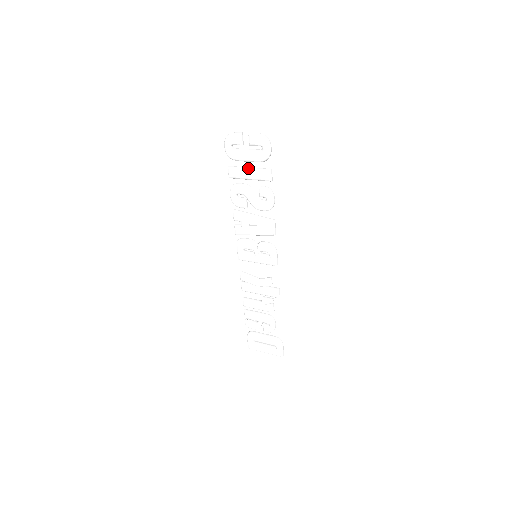
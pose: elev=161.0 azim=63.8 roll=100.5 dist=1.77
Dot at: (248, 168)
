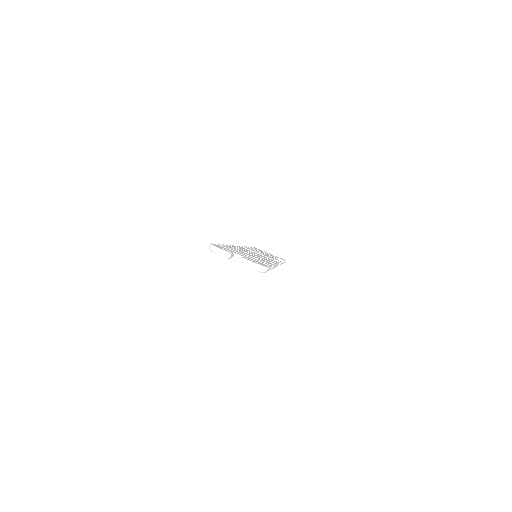
Dot at: occluded
